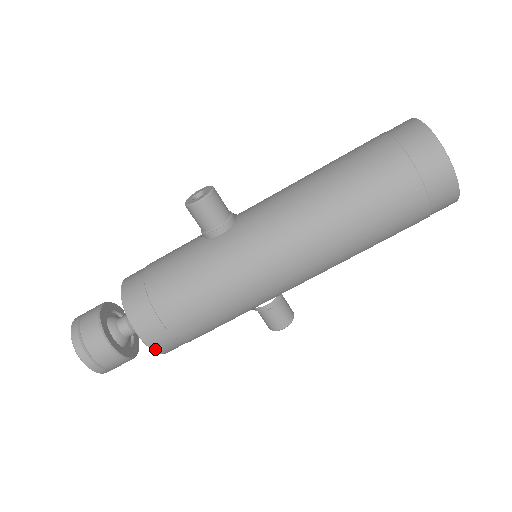
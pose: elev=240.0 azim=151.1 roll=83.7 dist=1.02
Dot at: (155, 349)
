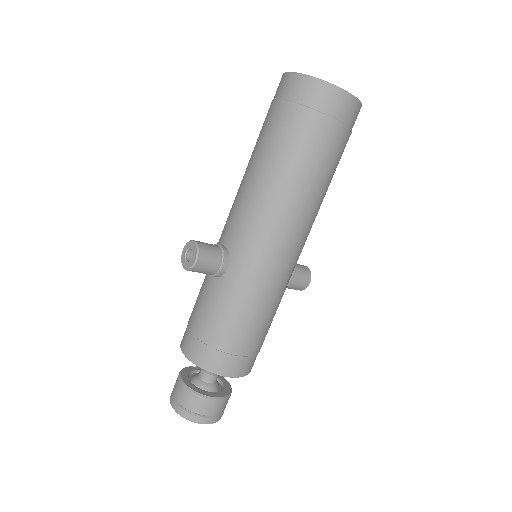
Dot at: (246, 374)
